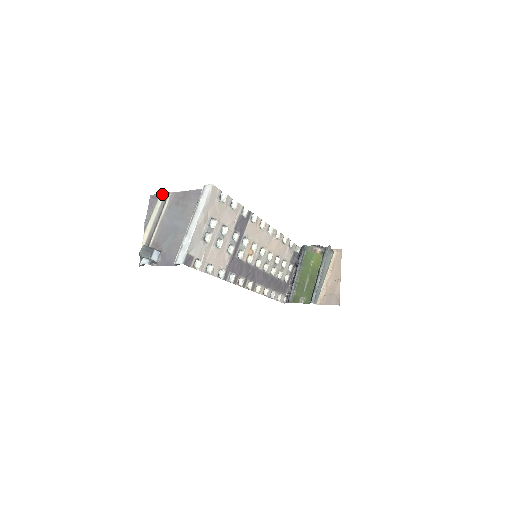
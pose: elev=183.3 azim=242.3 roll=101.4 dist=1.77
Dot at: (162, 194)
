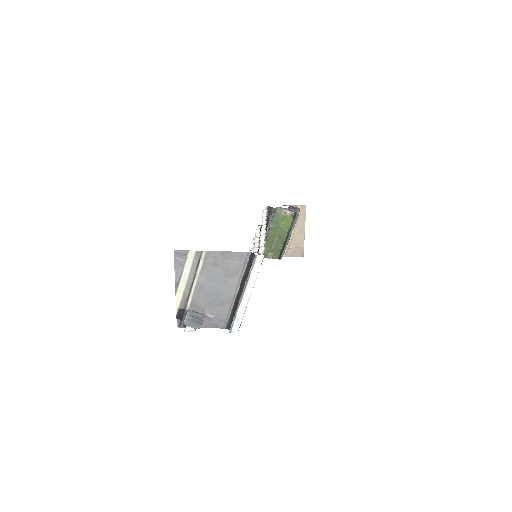
Dot at: (192, 251)
